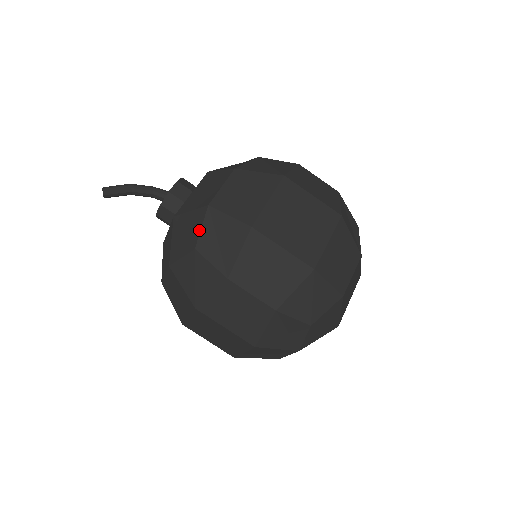
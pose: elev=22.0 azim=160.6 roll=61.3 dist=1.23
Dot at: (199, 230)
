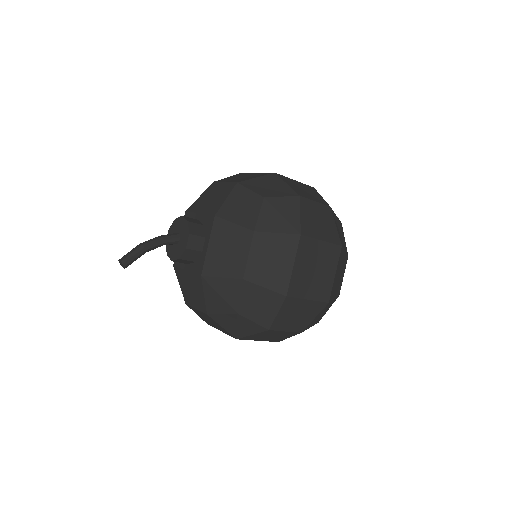
Dot at: (238, 299)
